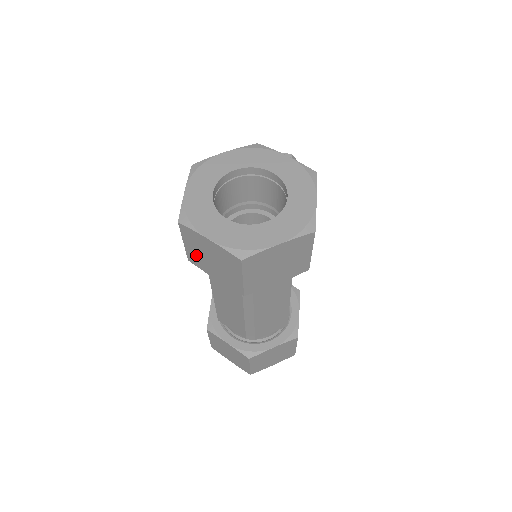
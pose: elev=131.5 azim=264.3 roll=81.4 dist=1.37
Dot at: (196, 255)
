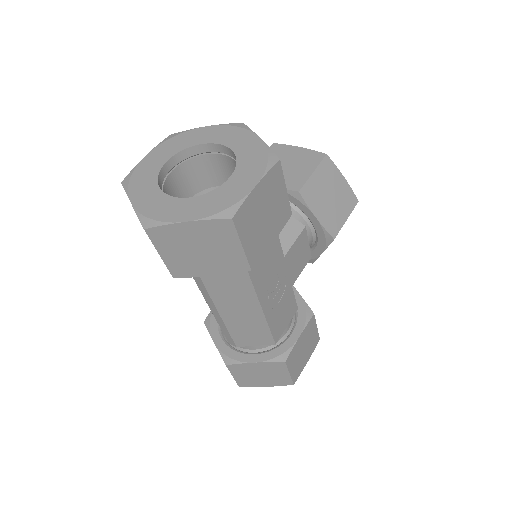
Dot at: occluded
